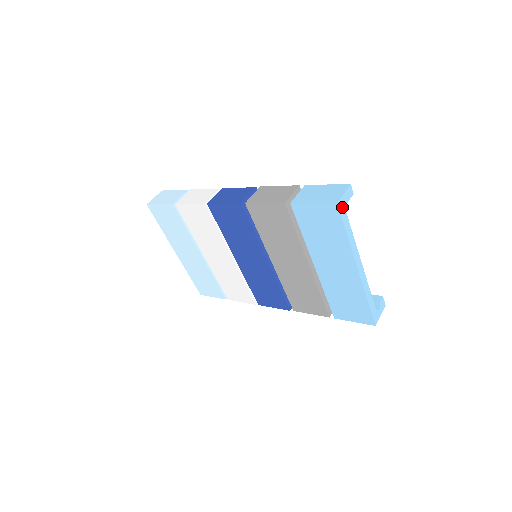
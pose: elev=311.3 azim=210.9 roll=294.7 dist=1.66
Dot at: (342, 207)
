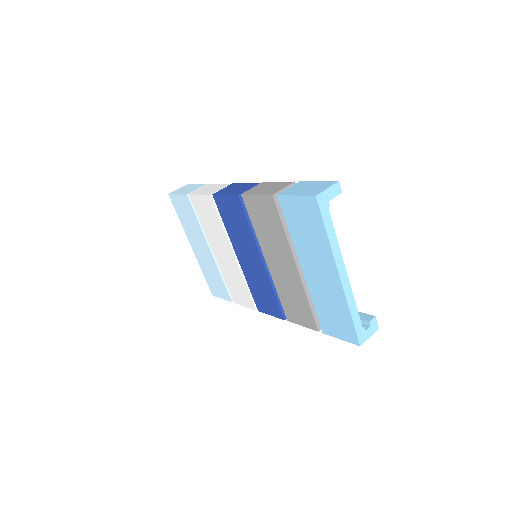
Dot at: (323, 202)
